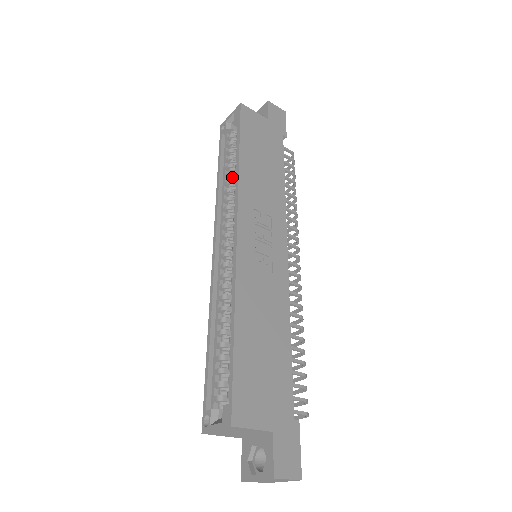
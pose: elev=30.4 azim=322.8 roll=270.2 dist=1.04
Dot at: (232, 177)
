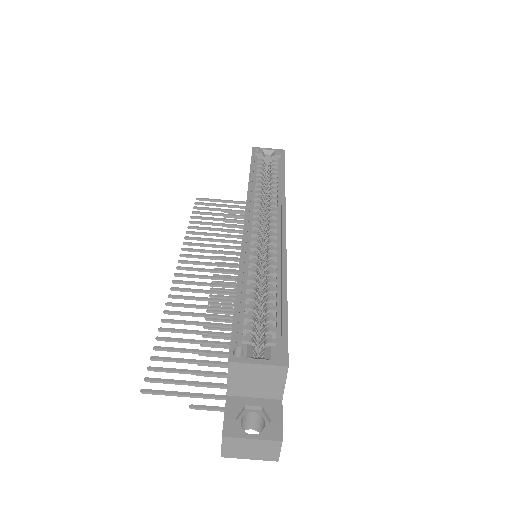
Dot at: (262, 187)
